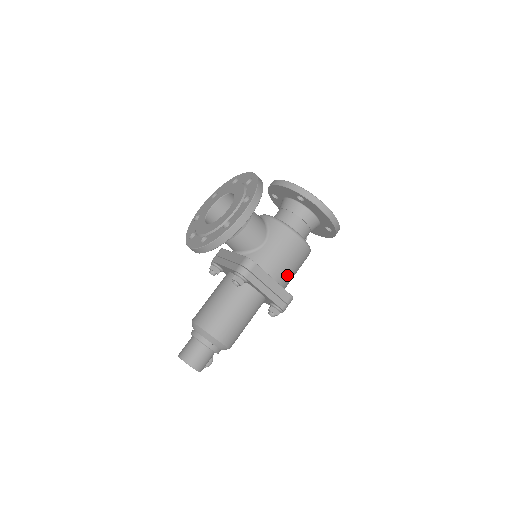
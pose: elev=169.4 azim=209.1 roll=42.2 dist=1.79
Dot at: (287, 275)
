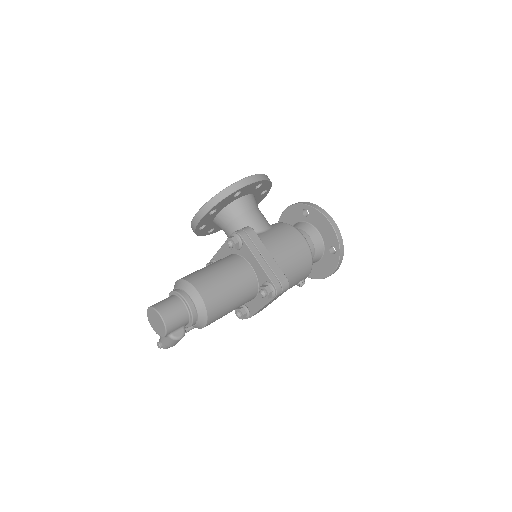
Dot at: (285, 262)
